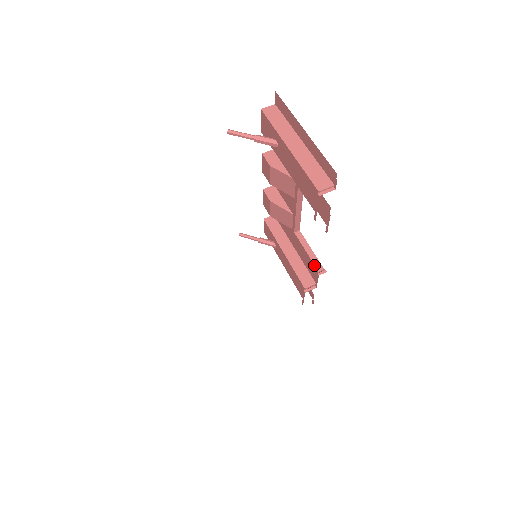
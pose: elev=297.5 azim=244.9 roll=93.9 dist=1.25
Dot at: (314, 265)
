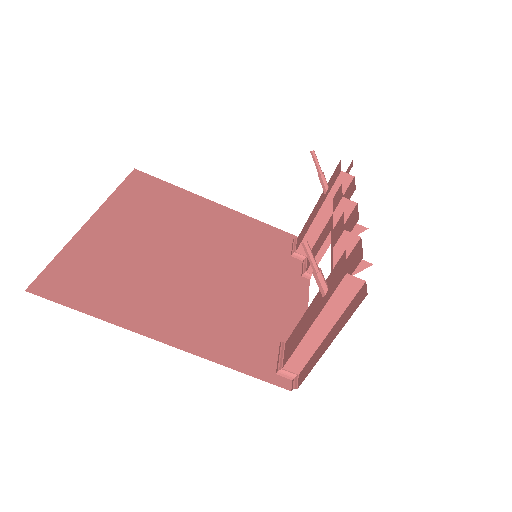
Dot at: (310, 265)
